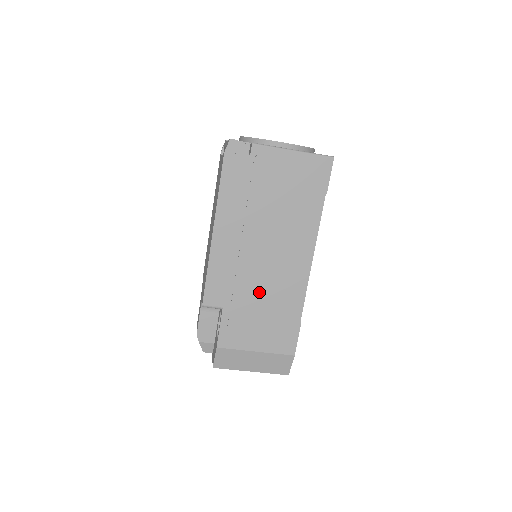
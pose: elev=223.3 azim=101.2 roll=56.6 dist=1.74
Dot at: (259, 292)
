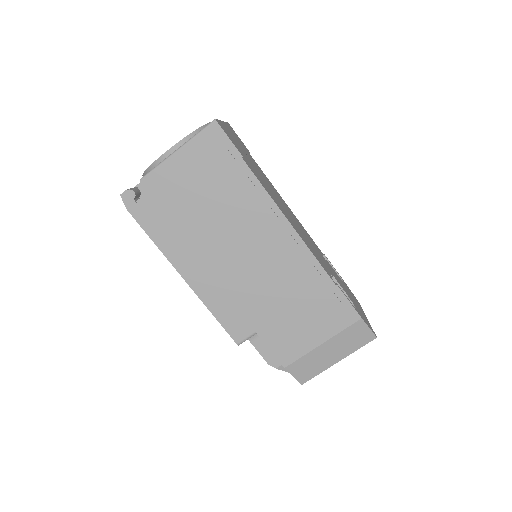
Dot at: (272, 293)
